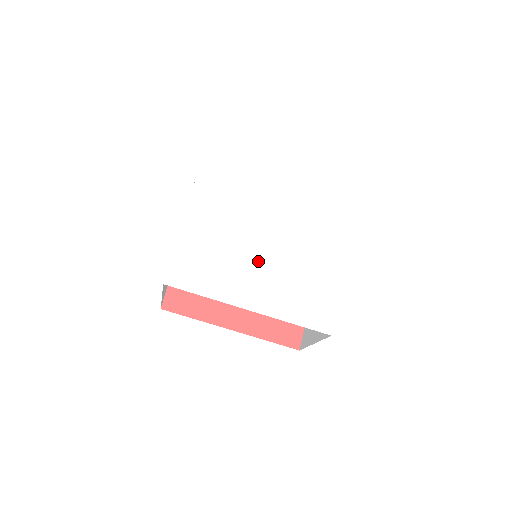
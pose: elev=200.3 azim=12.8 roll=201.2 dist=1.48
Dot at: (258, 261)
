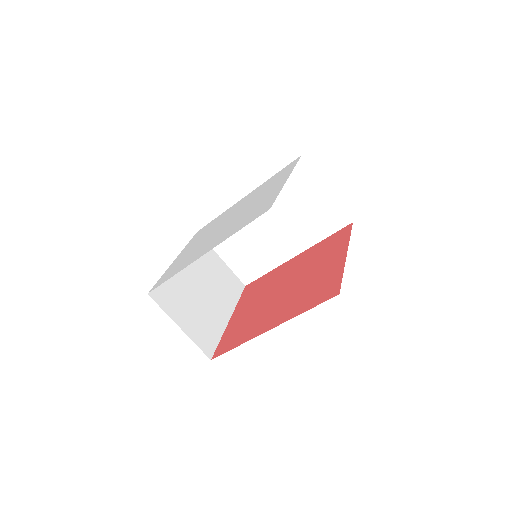
Dot at: (217, 234)
